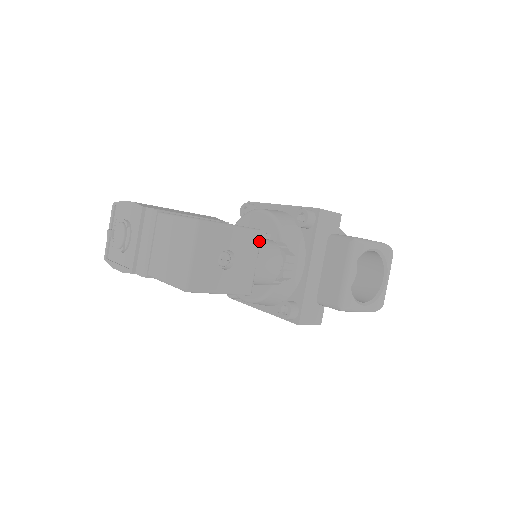
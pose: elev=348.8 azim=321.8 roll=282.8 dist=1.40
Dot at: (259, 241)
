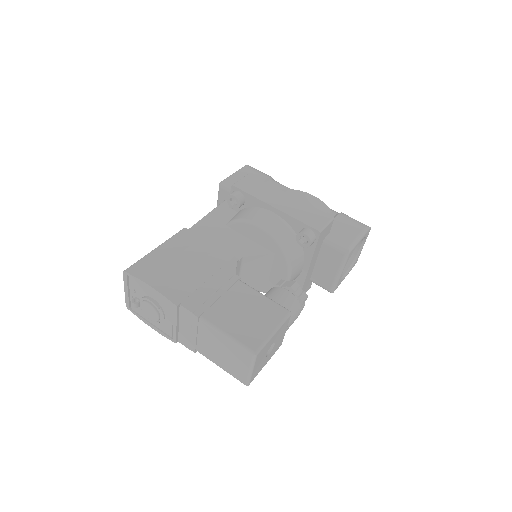
Dot at: (289, 319)
